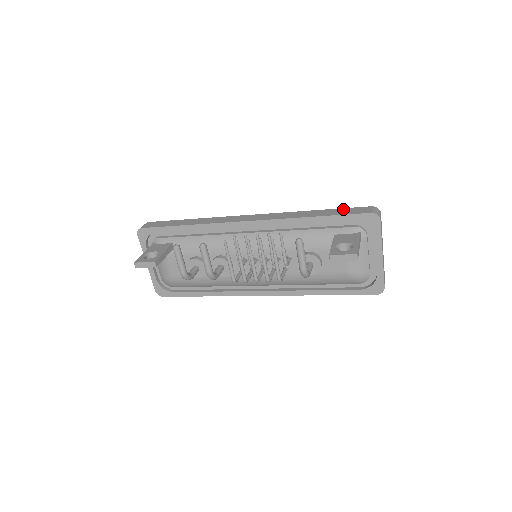
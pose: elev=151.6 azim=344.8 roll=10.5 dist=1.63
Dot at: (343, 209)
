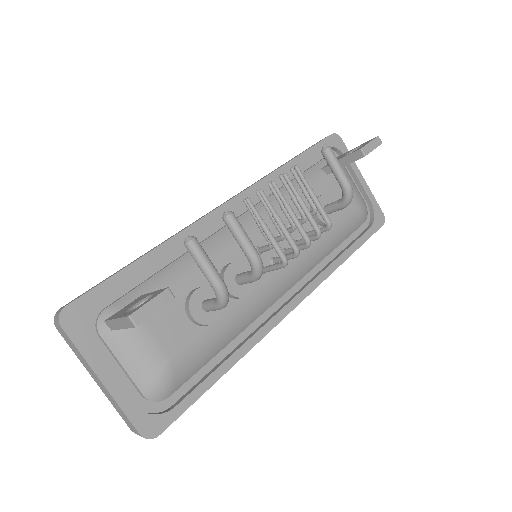
Dot at: occluded
